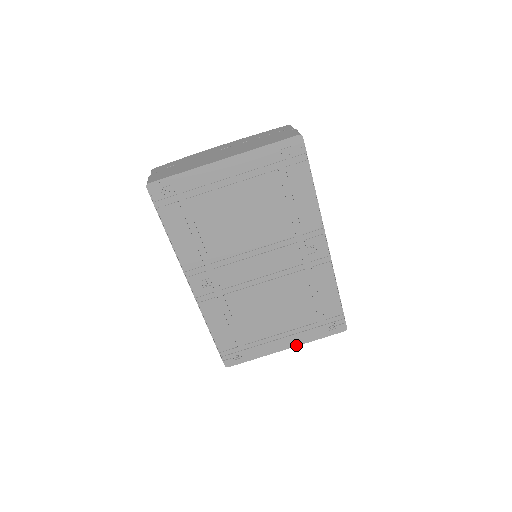
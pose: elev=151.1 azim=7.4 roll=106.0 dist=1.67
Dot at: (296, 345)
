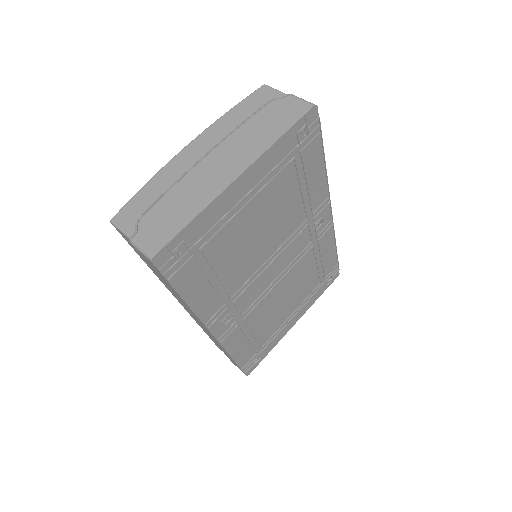
Dot at: (302, 315)
